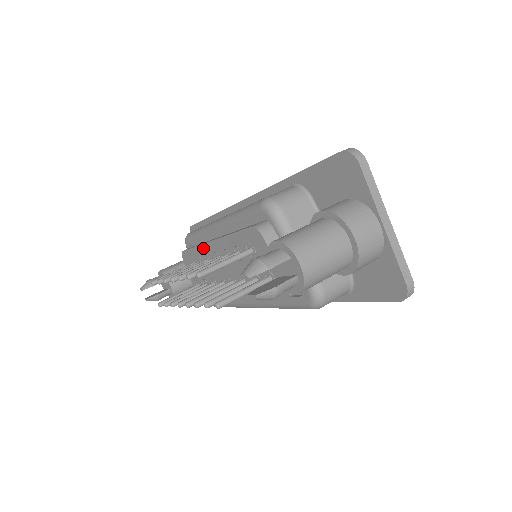
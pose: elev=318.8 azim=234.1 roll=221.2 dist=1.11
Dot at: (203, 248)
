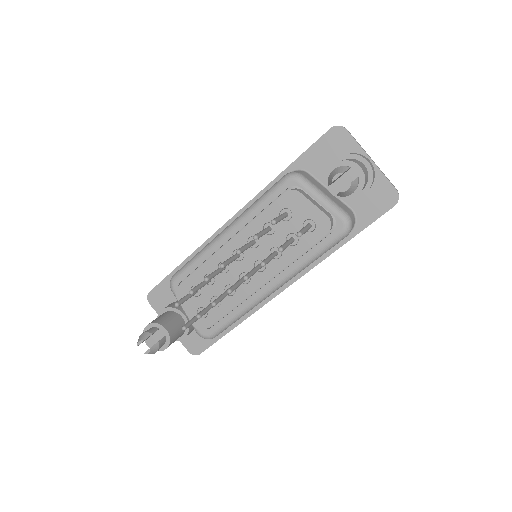
Dot at: (216, 258)
